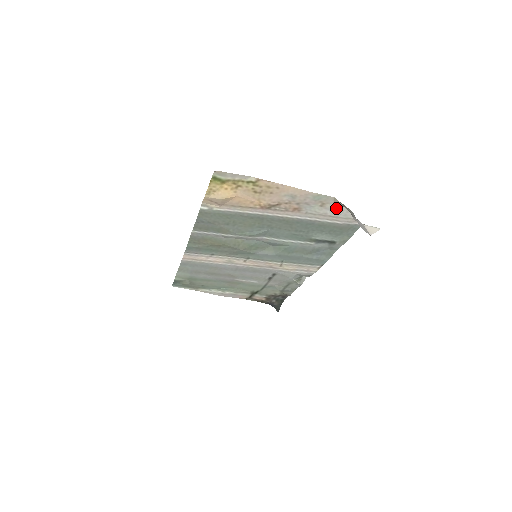
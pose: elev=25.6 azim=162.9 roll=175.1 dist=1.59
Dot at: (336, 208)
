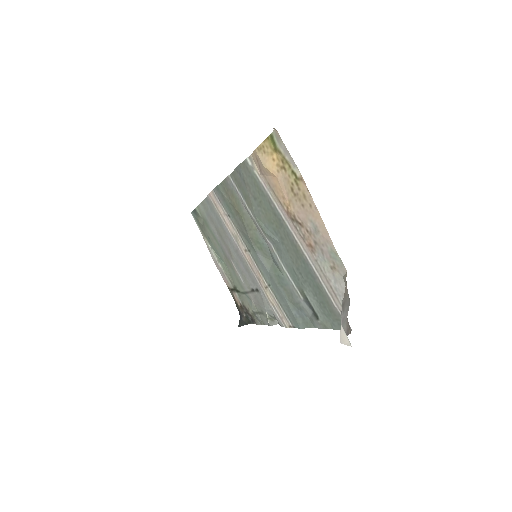
Dot at: (341, 285)
